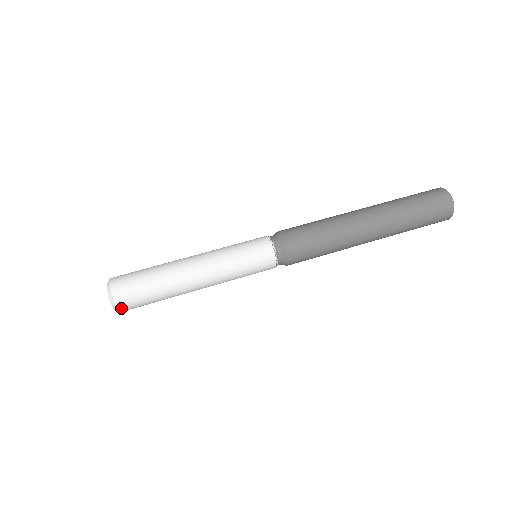
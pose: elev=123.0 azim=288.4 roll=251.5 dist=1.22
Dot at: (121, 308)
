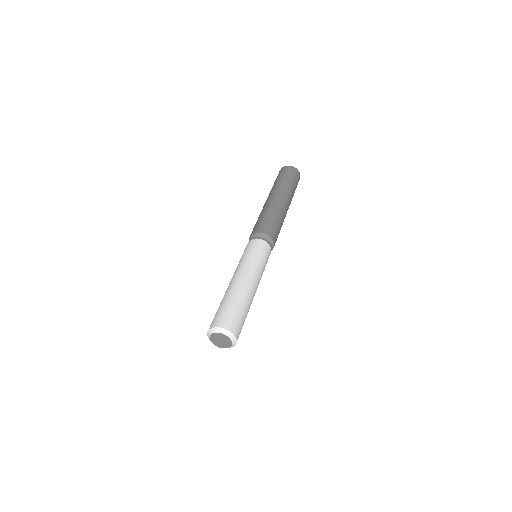
Dot at: (230, 329)
